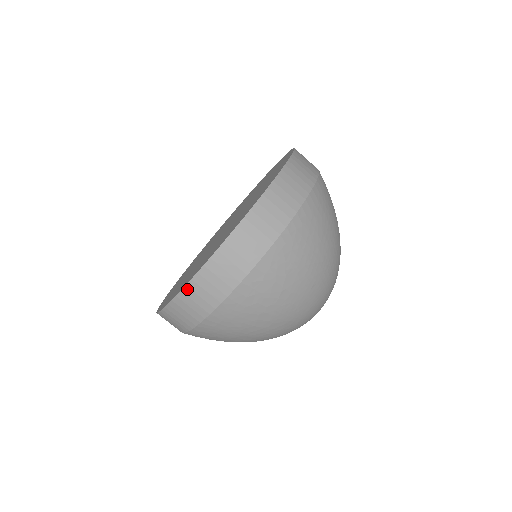
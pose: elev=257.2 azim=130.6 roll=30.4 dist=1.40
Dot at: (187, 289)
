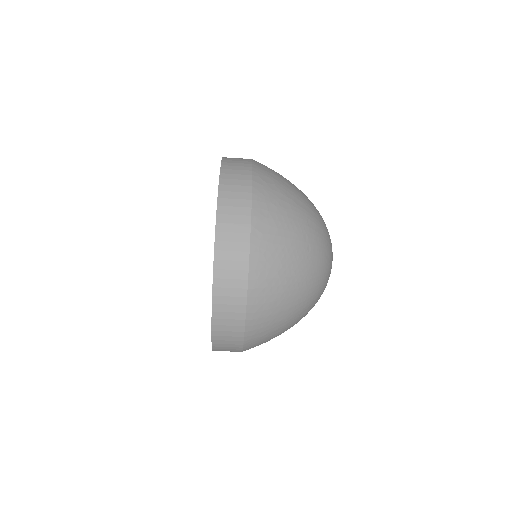
Dot at: occluded
